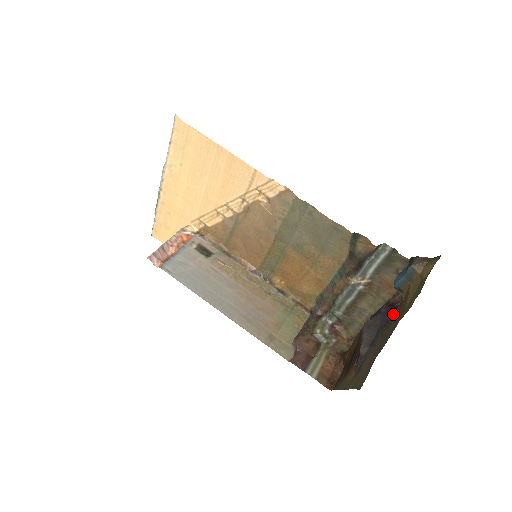
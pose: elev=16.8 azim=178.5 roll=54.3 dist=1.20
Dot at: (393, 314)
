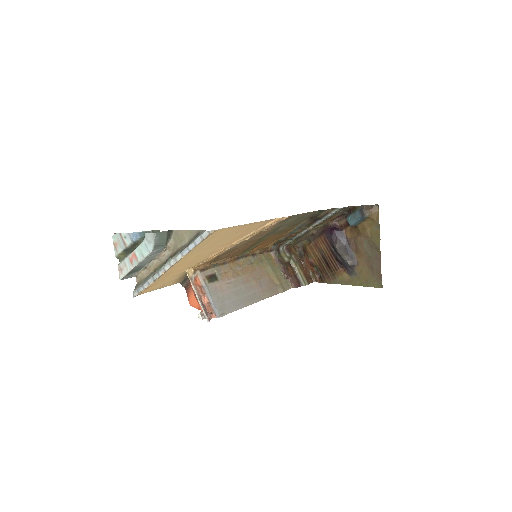
Dot at: (348, 235)
